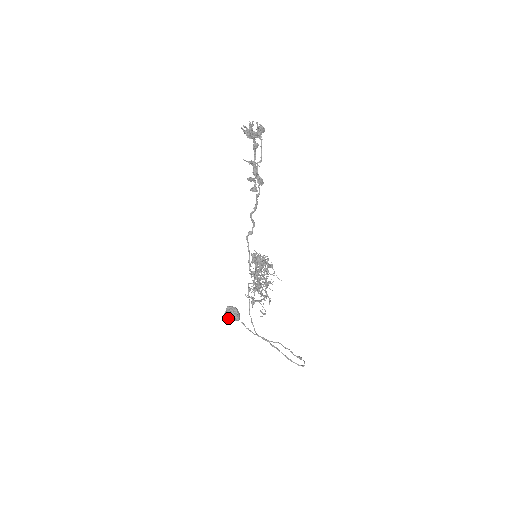
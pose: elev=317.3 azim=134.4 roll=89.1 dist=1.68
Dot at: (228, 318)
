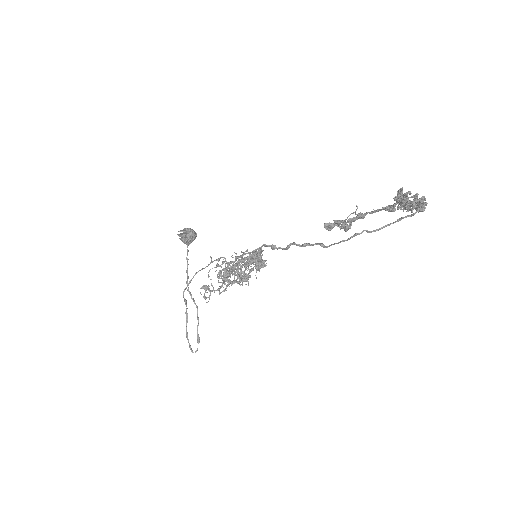
Dot at: (179, 236)
